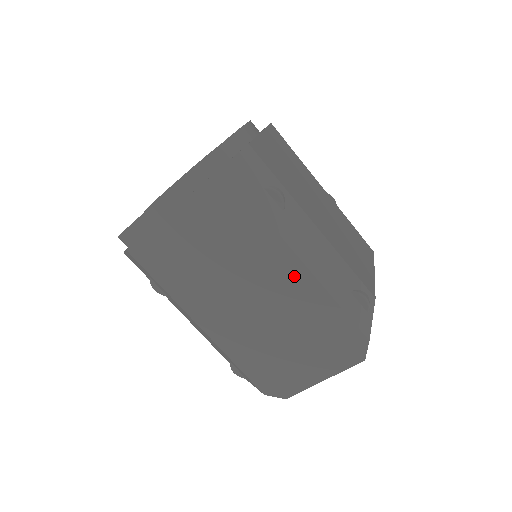
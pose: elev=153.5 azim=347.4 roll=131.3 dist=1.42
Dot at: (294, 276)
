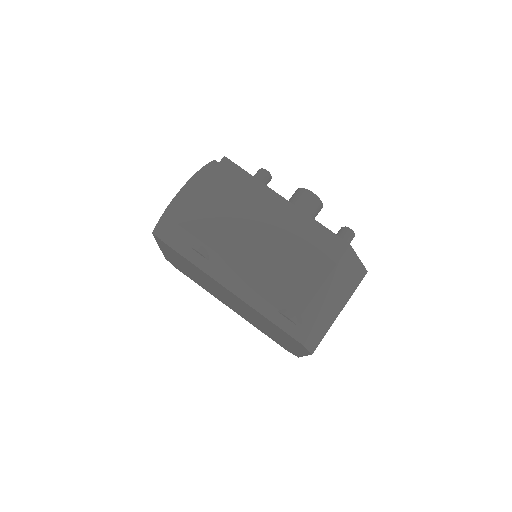
Dot at: (238, 299)
